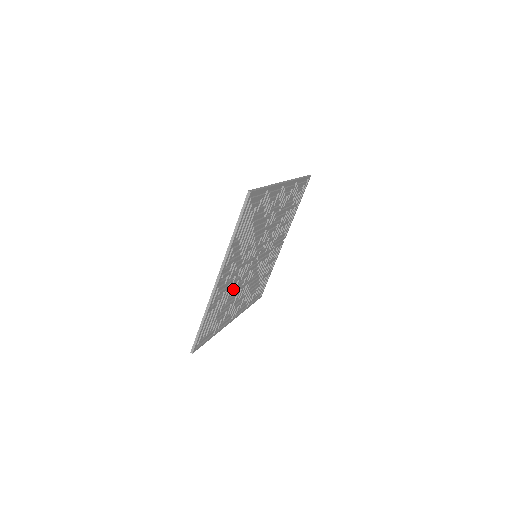
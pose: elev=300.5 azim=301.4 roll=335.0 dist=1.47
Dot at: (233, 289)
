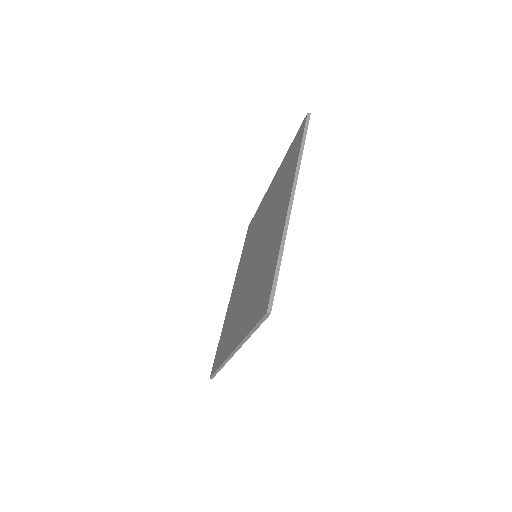
Dot at: occluded
